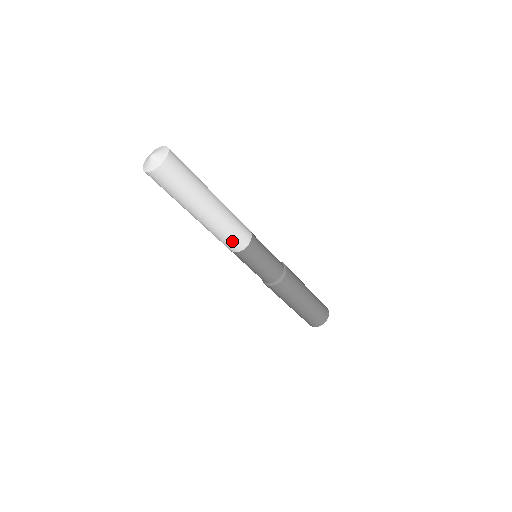
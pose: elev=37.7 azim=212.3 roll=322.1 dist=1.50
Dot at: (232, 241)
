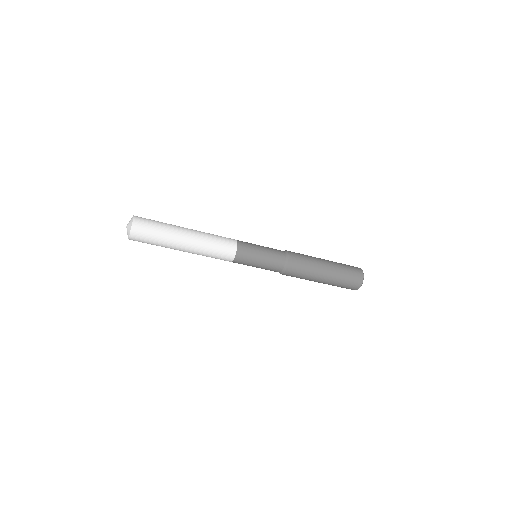
Dot at: (222, 252)
